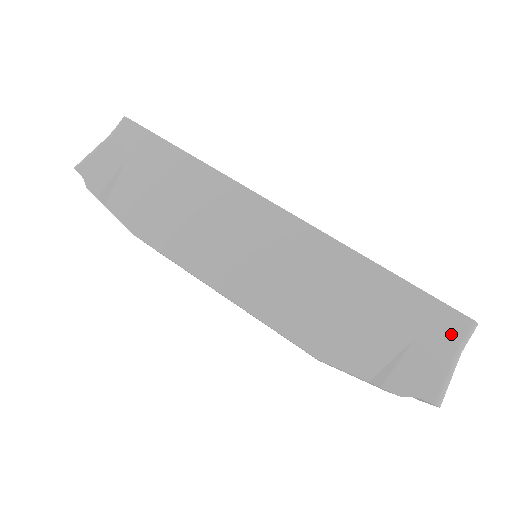
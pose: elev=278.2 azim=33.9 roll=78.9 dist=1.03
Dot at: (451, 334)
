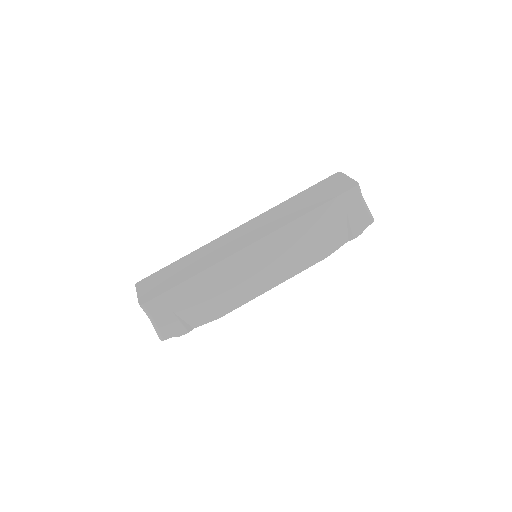
Dot at: (355, 198)
